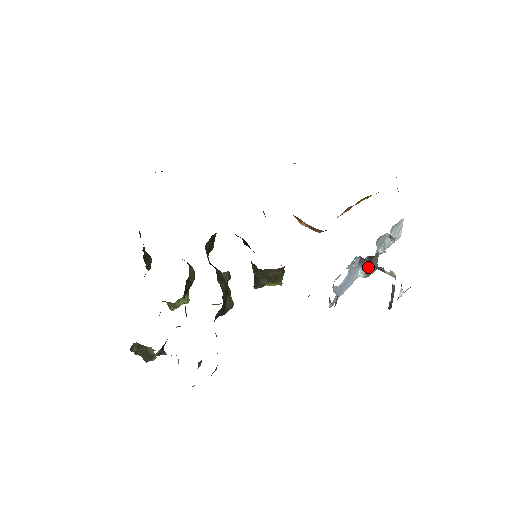
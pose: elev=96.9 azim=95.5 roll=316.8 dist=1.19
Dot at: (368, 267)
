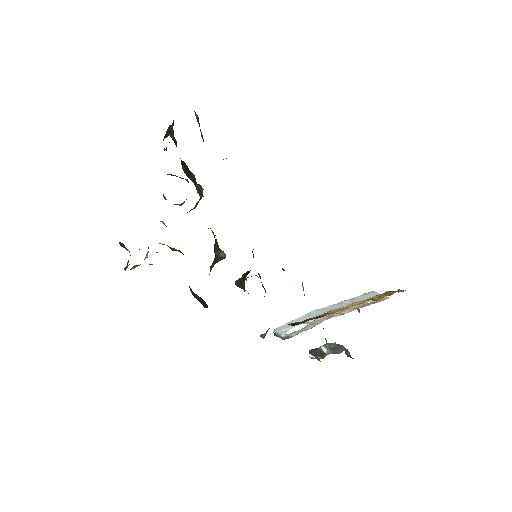
Dot at: occluded
